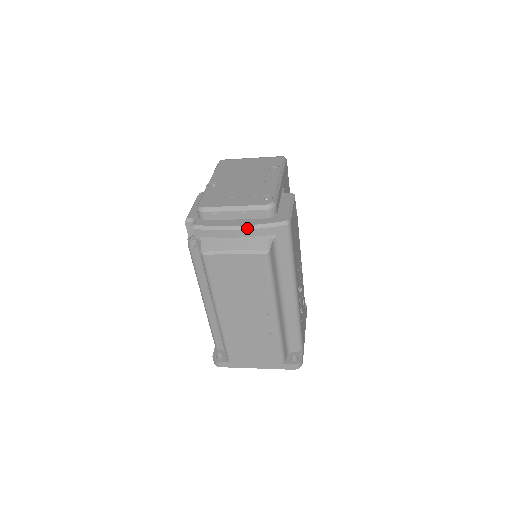
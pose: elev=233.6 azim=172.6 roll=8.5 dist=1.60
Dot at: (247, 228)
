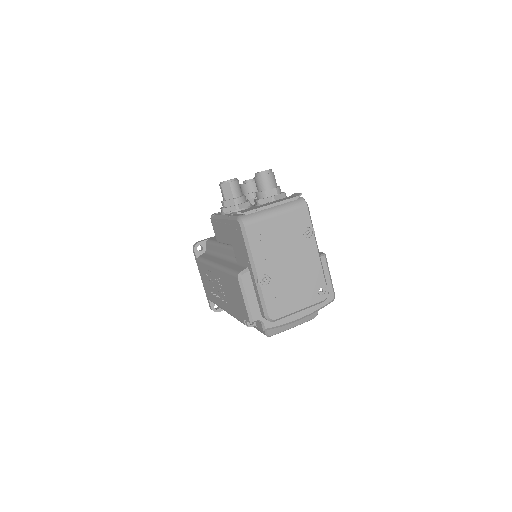
Dot at: occluded
